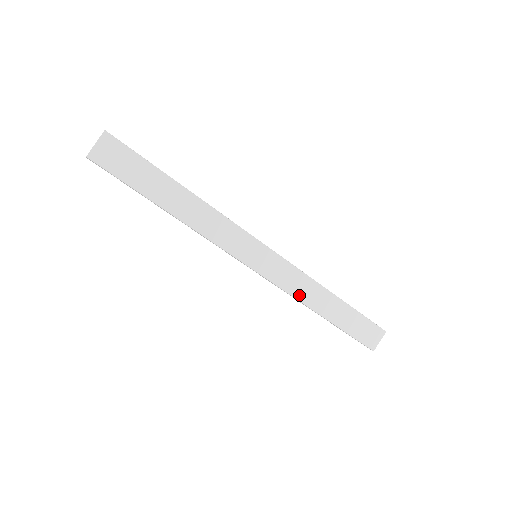
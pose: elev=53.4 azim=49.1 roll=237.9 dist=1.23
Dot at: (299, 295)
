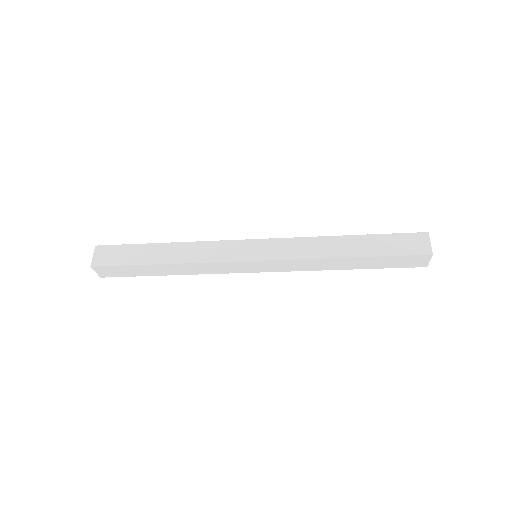
Dot at: (311, 269)
